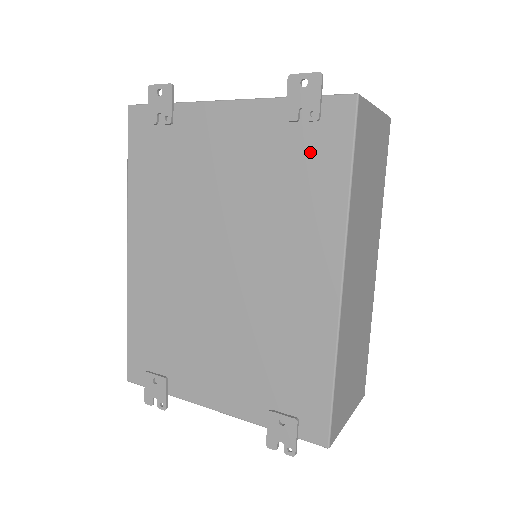
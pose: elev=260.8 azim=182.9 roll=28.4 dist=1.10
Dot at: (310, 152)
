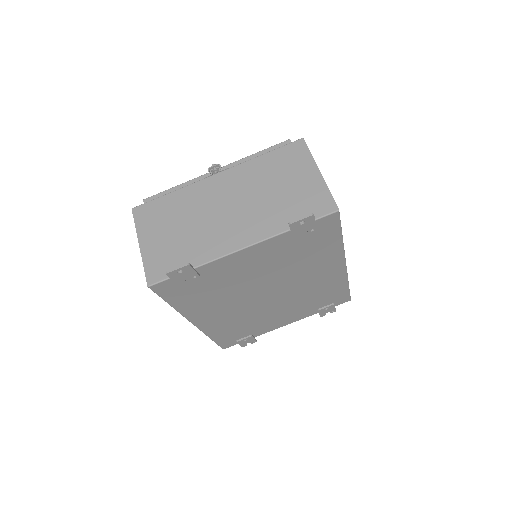
Dot at: (314, 241)
